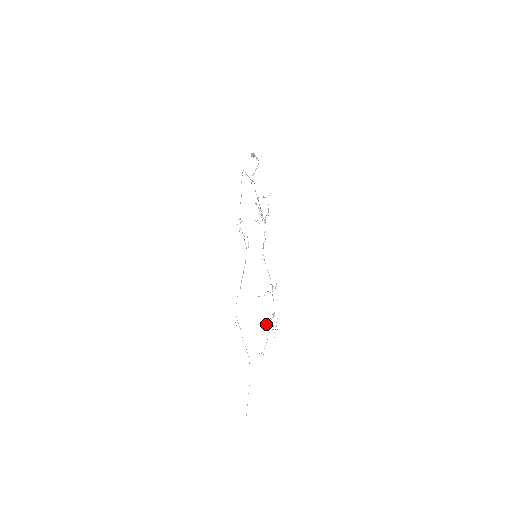
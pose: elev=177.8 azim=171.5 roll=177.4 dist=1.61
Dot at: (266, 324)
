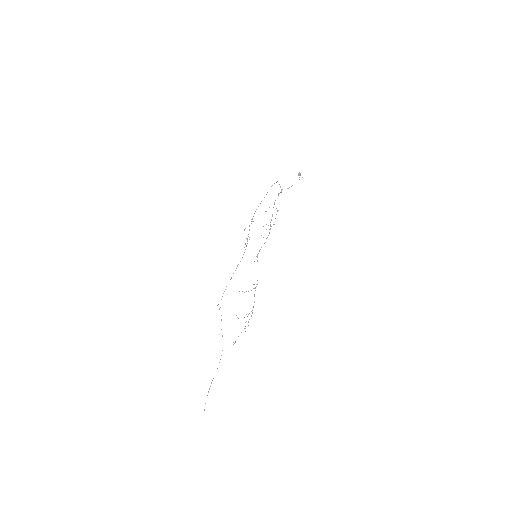
Dot at: occluded
